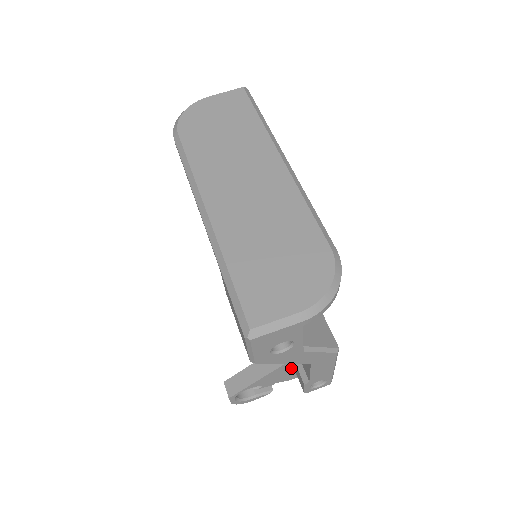
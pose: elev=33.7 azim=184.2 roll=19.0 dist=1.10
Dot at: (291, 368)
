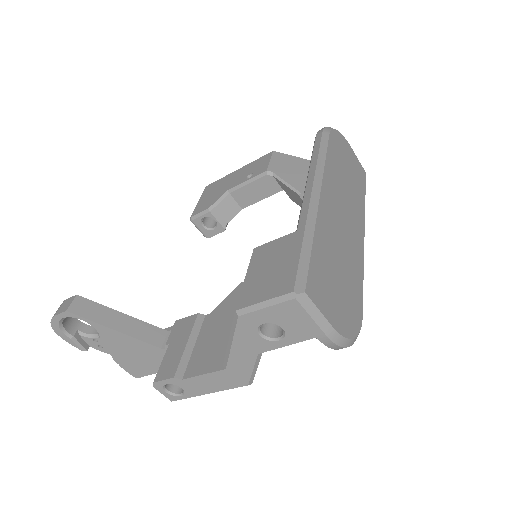
Dot at: (142, 354)
